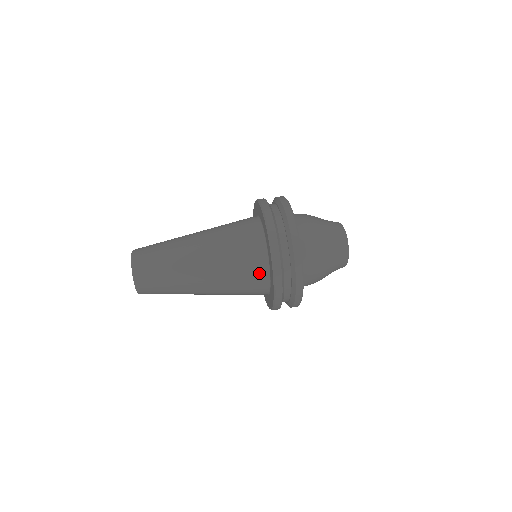
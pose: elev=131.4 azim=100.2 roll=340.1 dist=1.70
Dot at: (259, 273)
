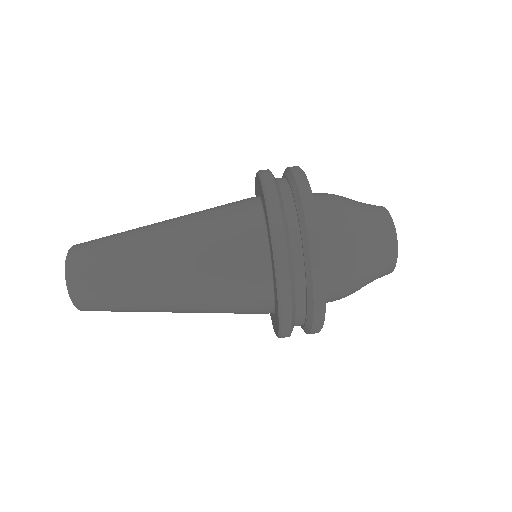
Dot at: (257, 285)
